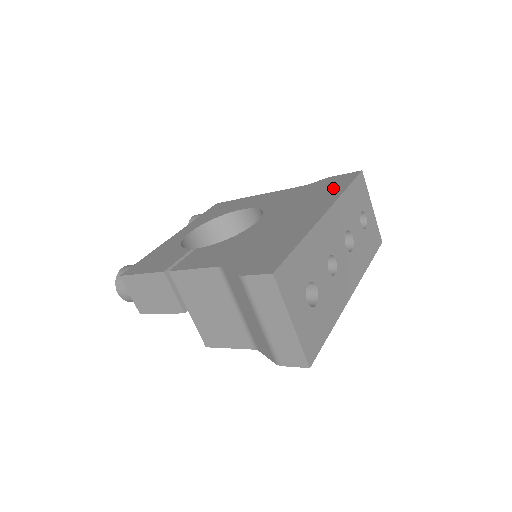
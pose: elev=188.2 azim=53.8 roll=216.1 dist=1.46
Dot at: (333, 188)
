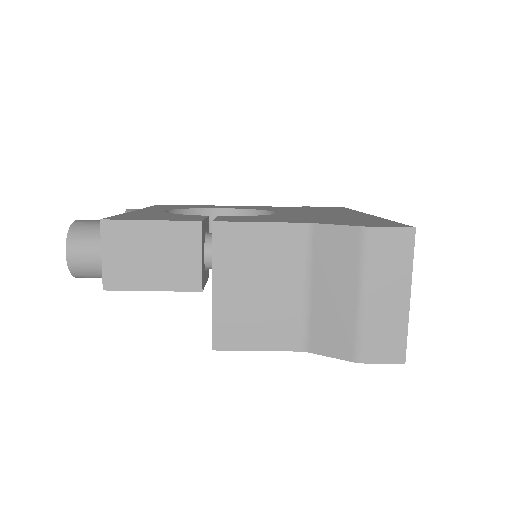
Dot at: (335, 209)
